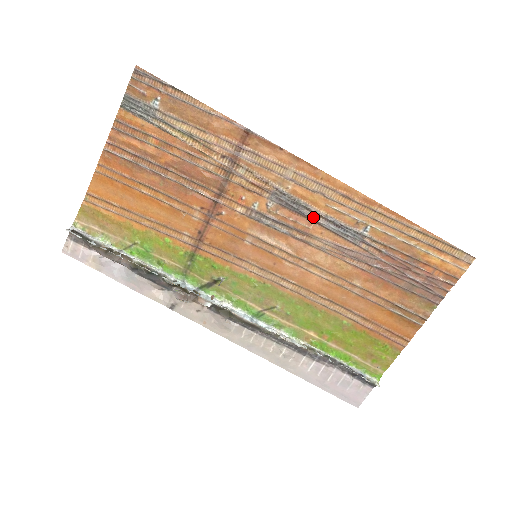
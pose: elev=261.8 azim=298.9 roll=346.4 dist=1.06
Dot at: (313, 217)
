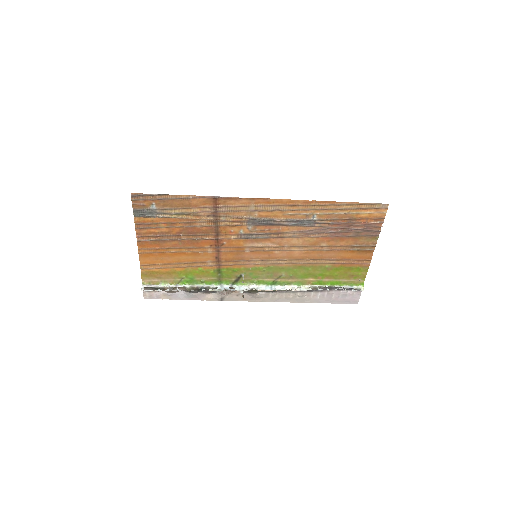
Dot at: (279, 223)
